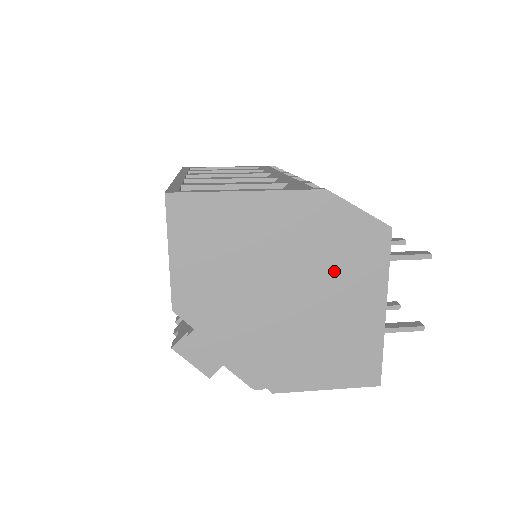
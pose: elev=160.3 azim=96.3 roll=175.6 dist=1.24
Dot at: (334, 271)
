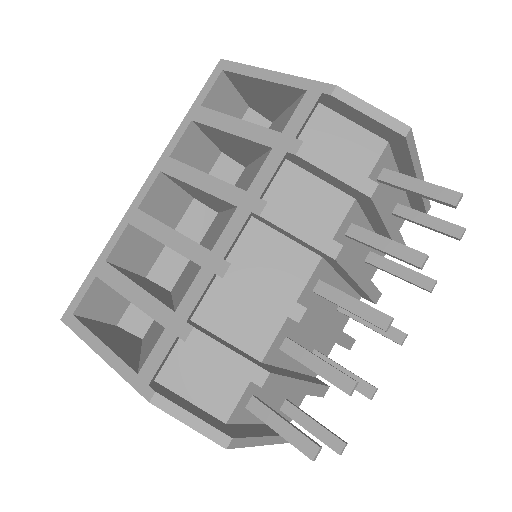
Dot at: occluded
